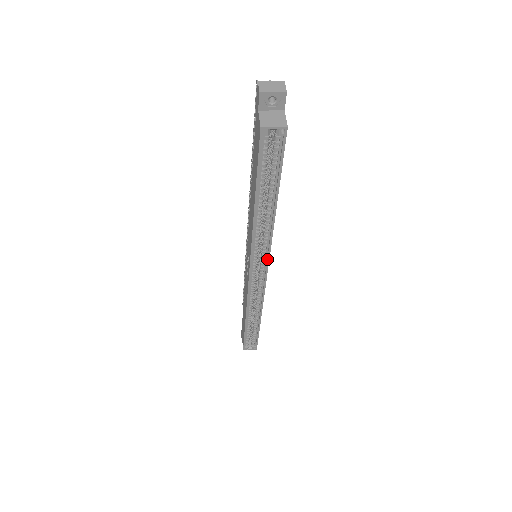
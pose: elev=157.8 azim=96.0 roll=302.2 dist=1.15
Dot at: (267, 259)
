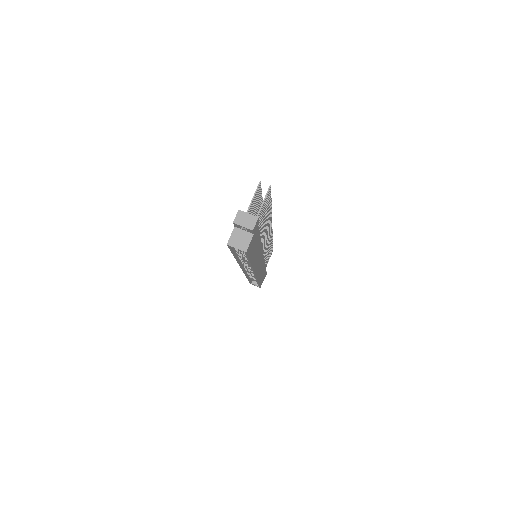
Dot at: (253, 272)
